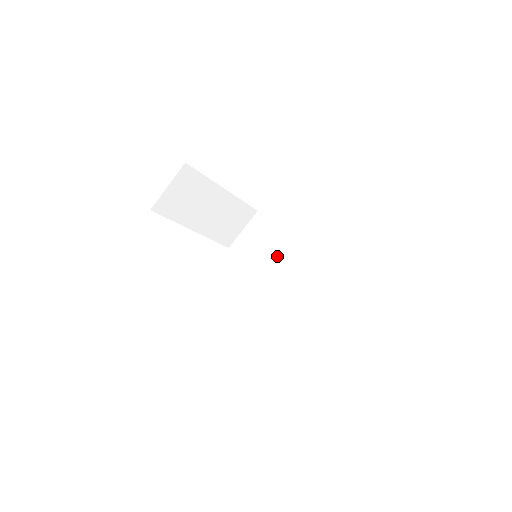
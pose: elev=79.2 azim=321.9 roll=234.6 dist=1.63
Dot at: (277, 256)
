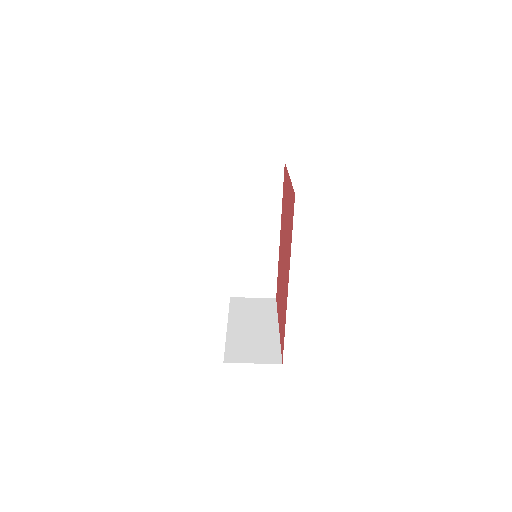
Dot at: (261, 215)
